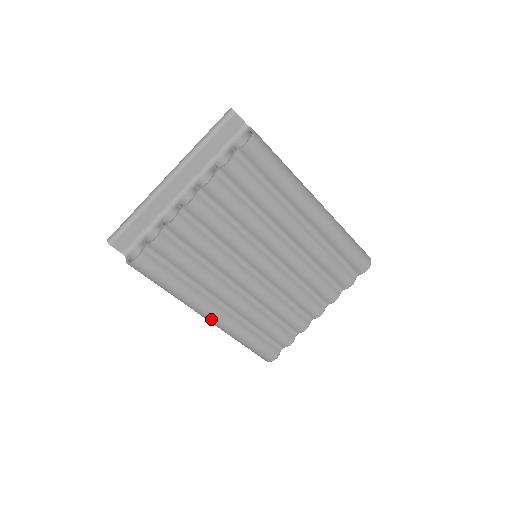
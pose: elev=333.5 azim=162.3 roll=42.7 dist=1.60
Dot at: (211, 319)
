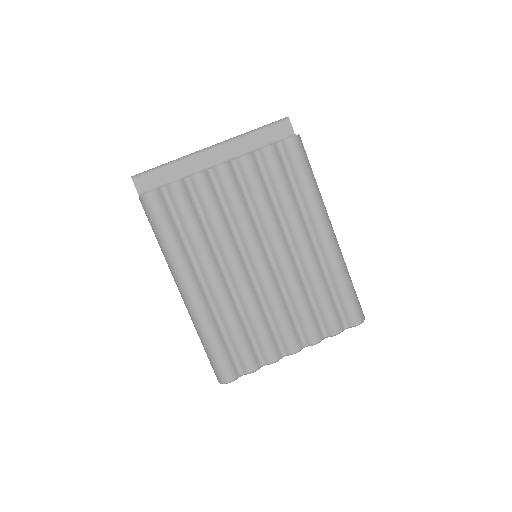
Dot at: (187, 295)
